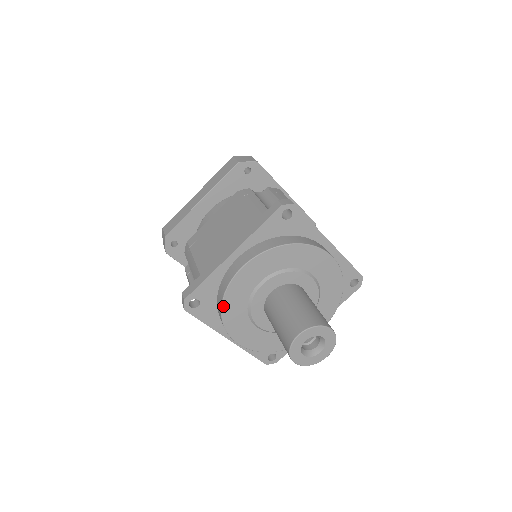
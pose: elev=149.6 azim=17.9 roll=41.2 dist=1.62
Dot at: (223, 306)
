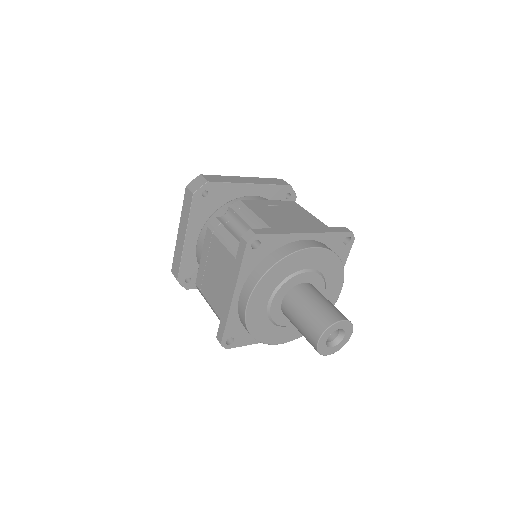
Dot at: (277, 264)
